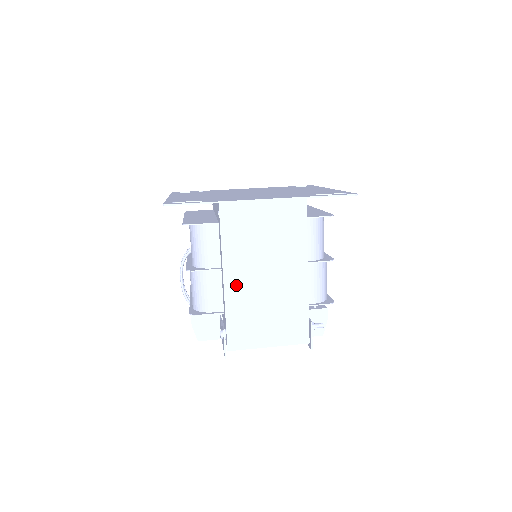
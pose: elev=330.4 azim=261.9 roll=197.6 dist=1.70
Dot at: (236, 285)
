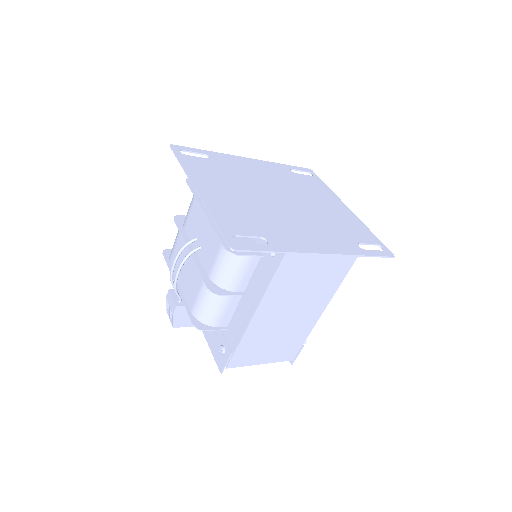
Dot at: (261, 320)
